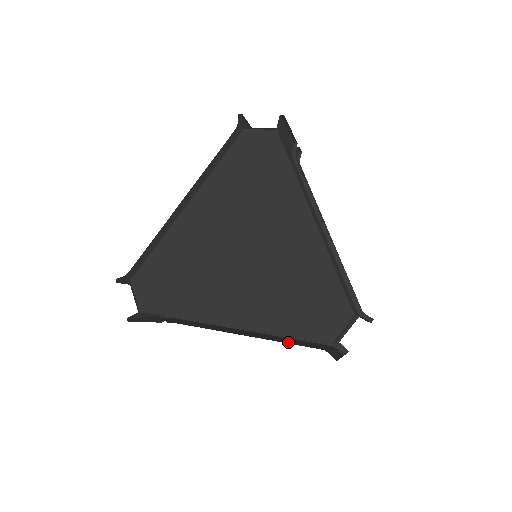
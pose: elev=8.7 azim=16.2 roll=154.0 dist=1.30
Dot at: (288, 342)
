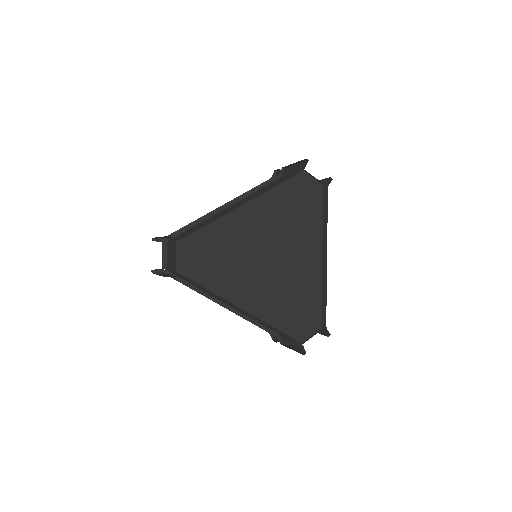
Dot at: occluded
